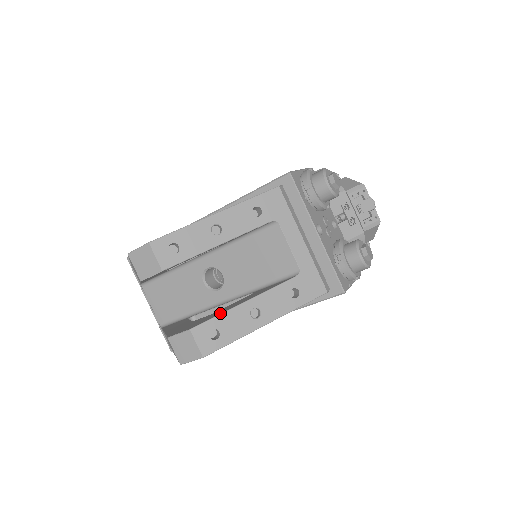
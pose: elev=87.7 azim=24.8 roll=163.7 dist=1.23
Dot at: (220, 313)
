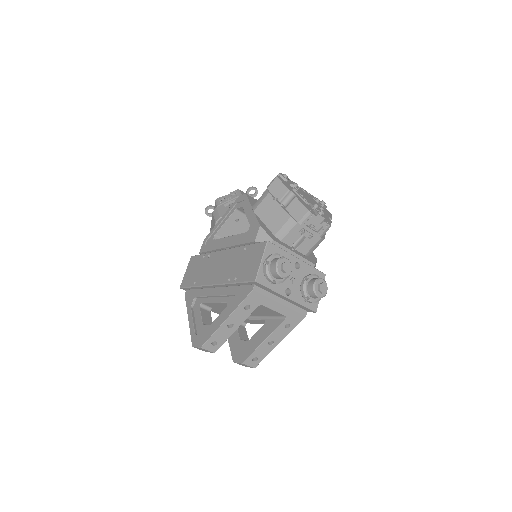
Dot at: (253, 351)
